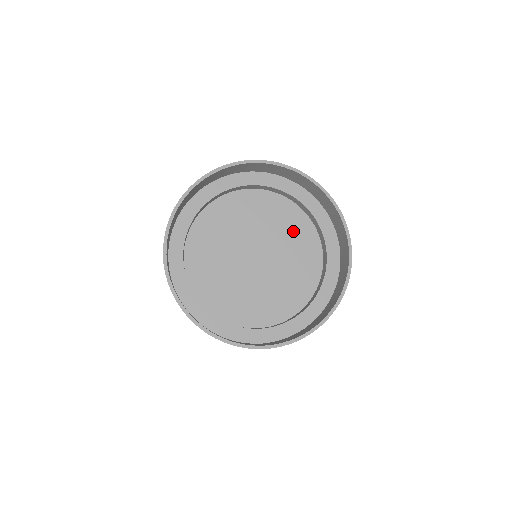
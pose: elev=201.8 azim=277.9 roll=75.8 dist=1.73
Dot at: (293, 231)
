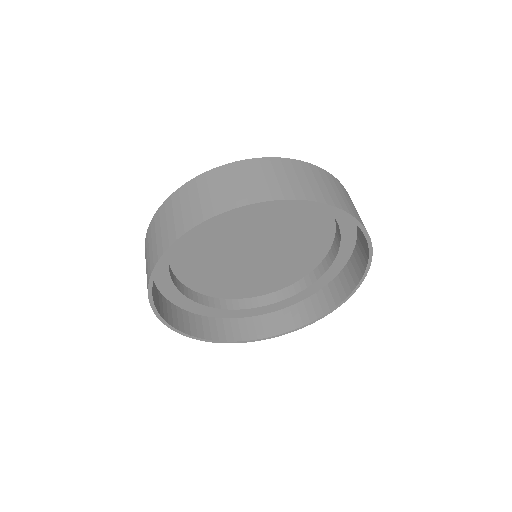
Dot at: (310, 234)
